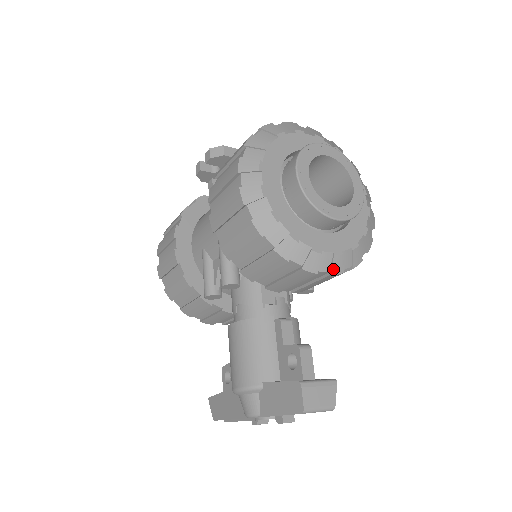
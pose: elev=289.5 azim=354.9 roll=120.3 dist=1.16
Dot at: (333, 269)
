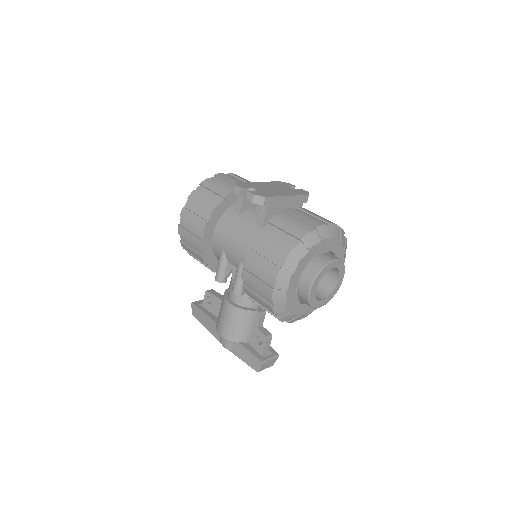
Dot at: occluded
